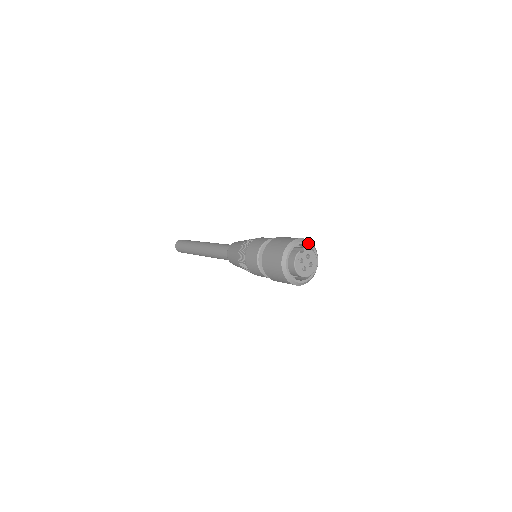
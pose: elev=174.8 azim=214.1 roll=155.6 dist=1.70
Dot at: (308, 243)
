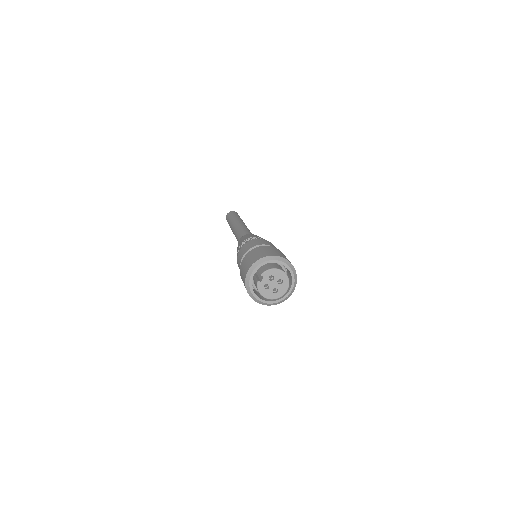
Dot at: (266, 262)
